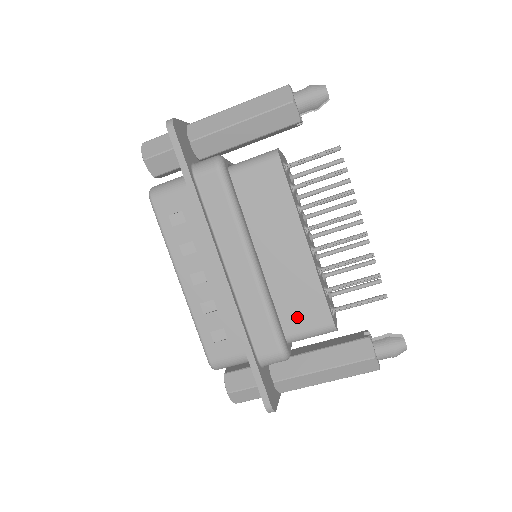
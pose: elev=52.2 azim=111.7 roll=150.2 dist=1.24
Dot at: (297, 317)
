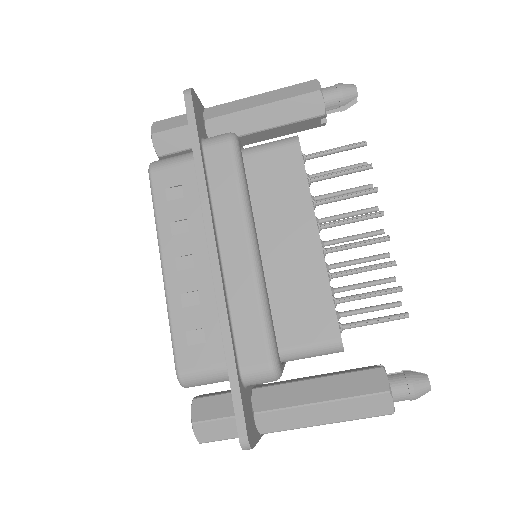
Dot at: (296, 325)
